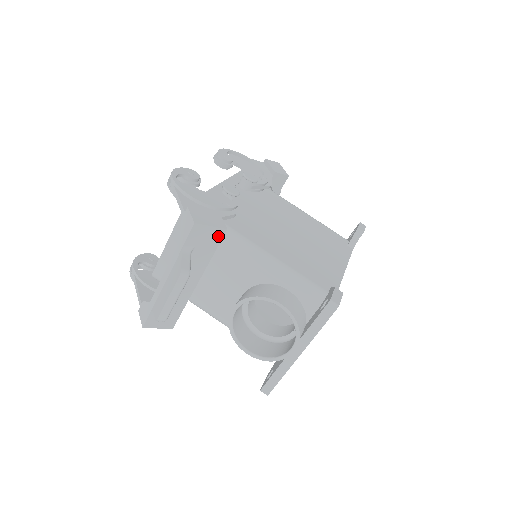
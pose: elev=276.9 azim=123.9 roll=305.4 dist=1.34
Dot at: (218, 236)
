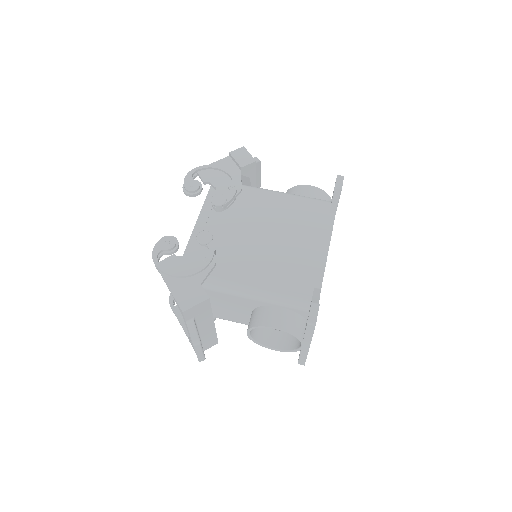
Dot at: (206, 304)
